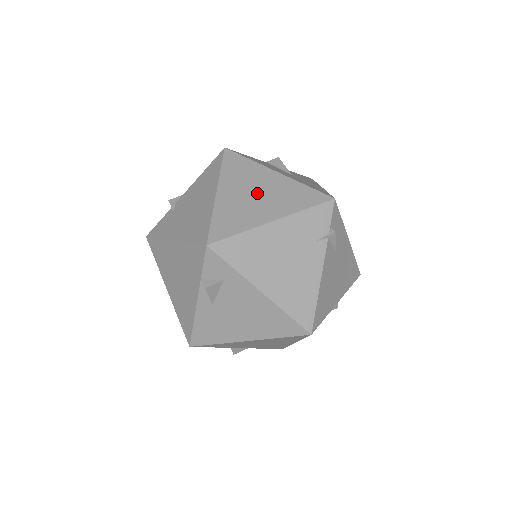
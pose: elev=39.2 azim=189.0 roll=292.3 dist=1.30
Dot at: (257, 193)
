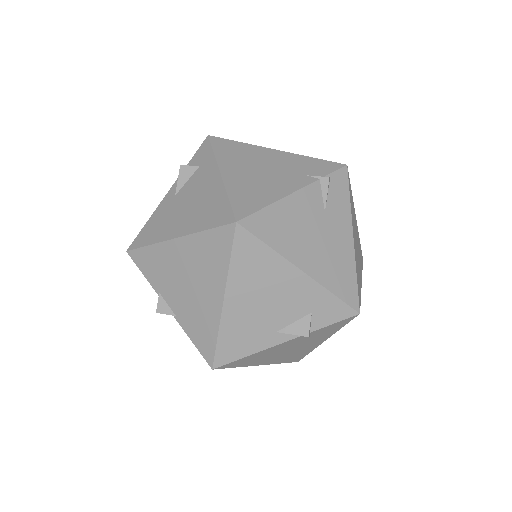
Dot at: occluded
